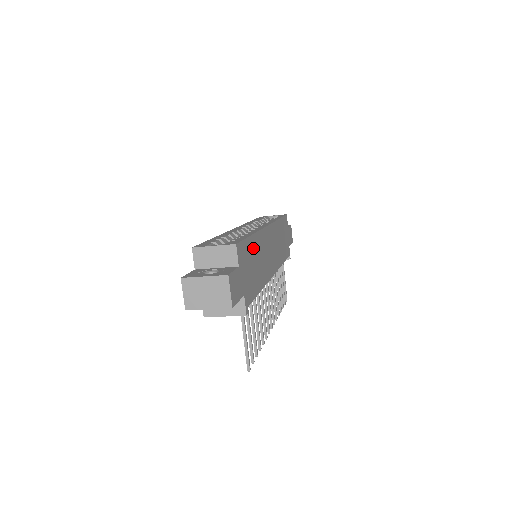
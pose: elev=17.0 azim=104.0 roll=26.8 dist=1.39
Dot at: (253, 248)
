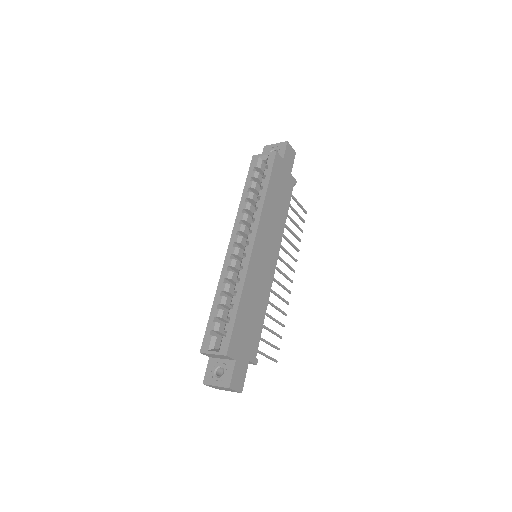
Dot at: (244, 310)
